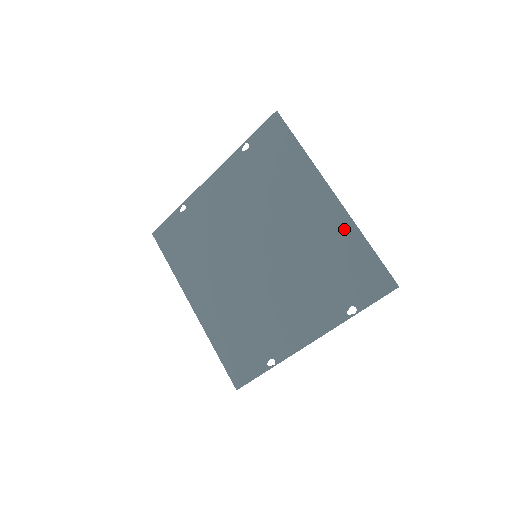
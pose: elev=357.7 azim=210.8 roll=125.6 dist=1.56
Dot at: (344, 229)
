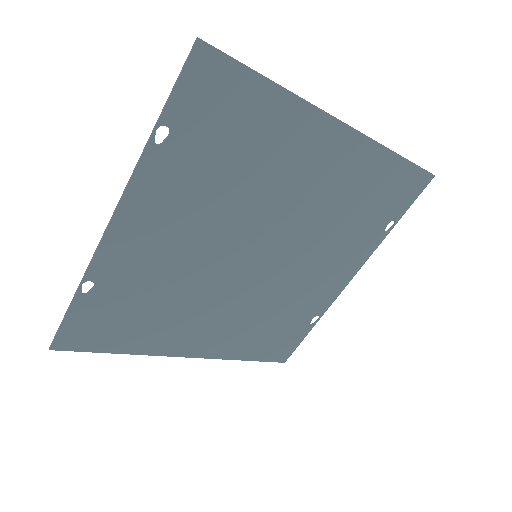
Dot at: (368, 158)
